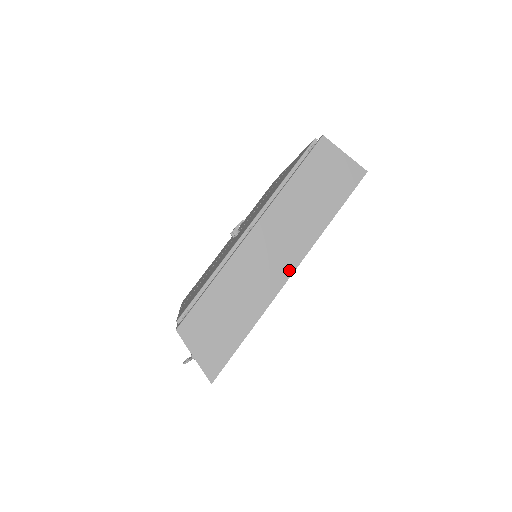
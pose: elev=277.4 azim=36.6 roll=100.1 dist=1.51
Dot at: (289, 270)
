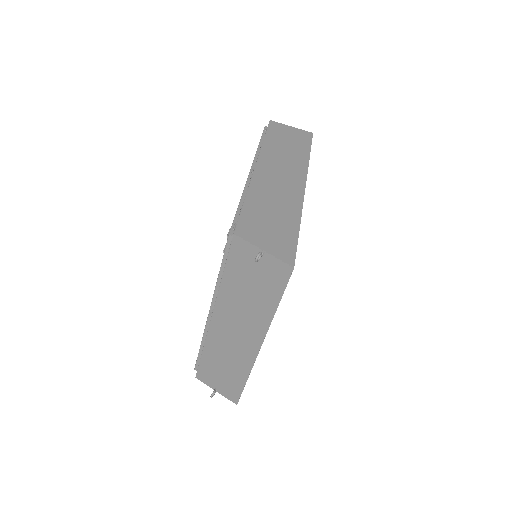
Dot at: (301, 184)
